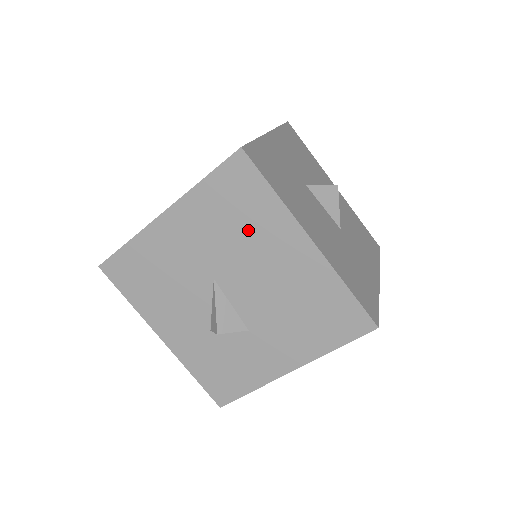
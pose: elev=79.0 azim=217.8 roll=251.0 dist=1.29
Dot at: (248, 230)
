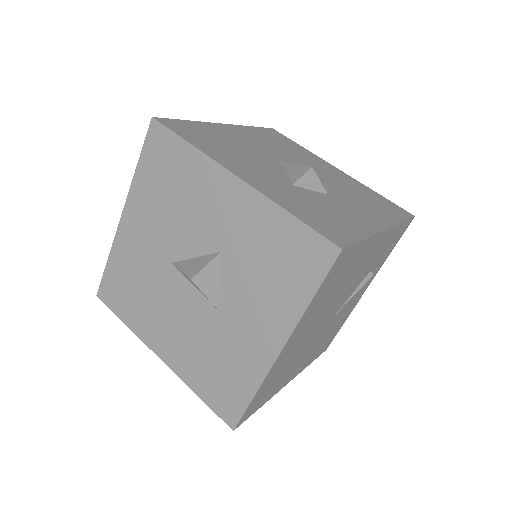
Dot at: (294, 152)
